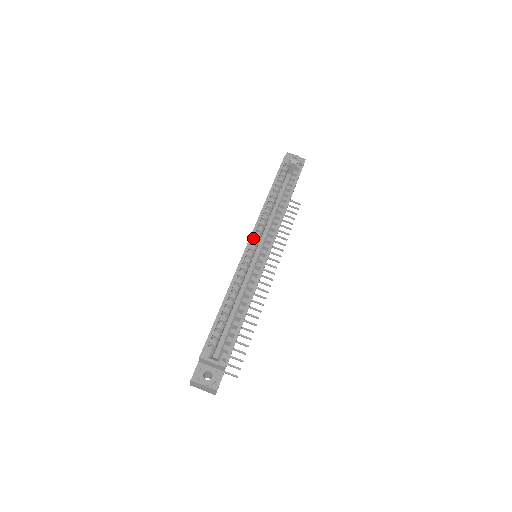
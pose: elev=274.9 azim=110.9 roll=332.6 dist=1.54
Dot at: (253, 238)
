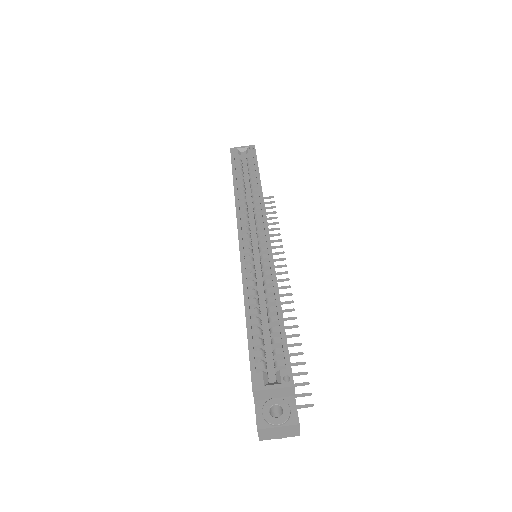
Dot at: (242, 234)
